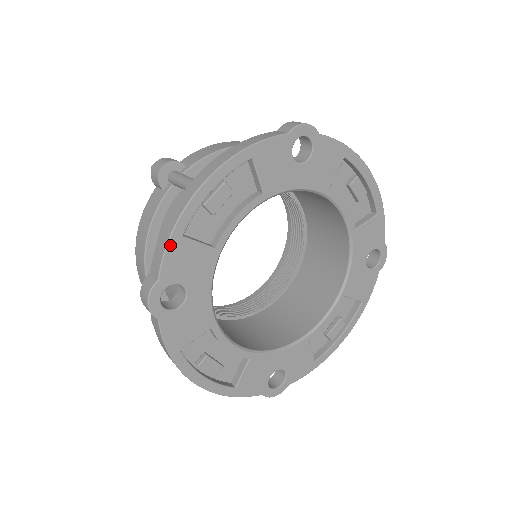
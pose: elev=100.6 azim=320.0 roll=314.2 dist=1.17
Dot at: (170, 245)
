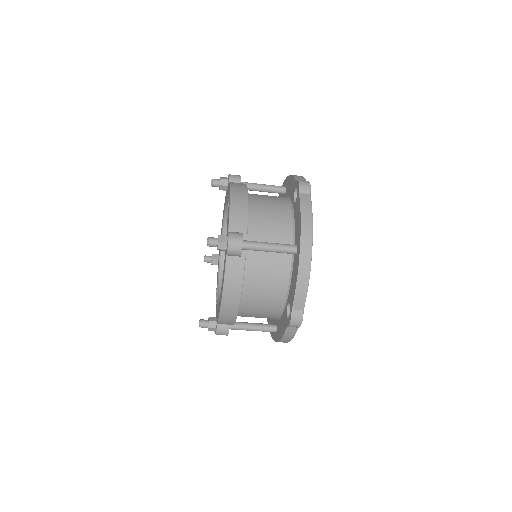
Dot at: (307, 290)
